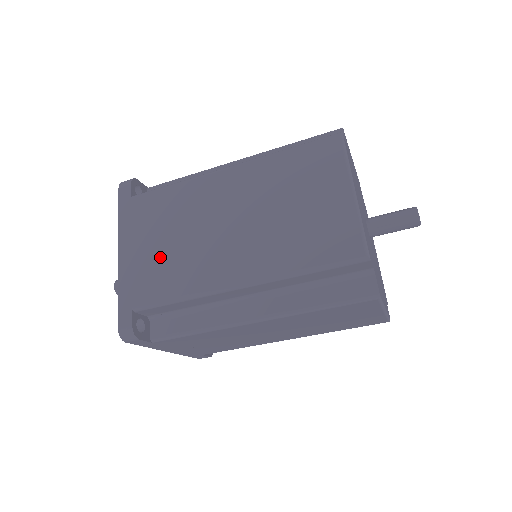
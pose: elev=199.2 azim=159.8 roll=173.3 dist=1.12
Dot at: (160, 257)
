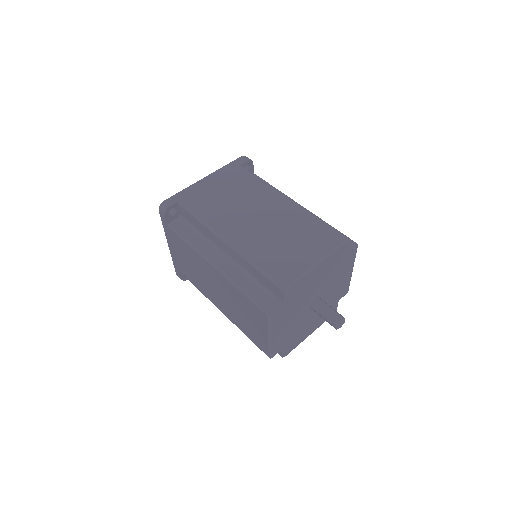
Dot at: (216, 197)
